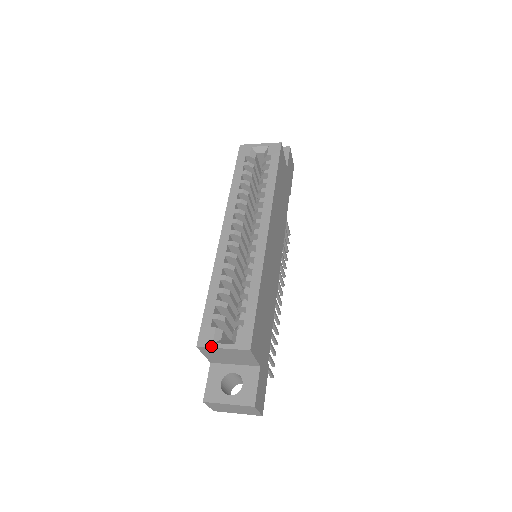
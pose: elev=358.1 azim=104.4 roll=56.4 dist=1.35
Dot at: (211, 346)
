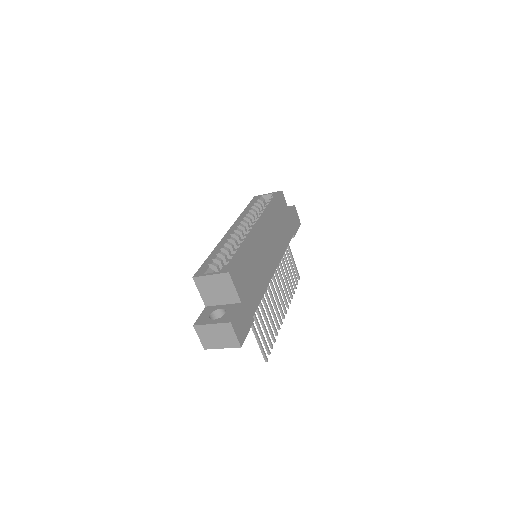
Dot at: (202, 275)
